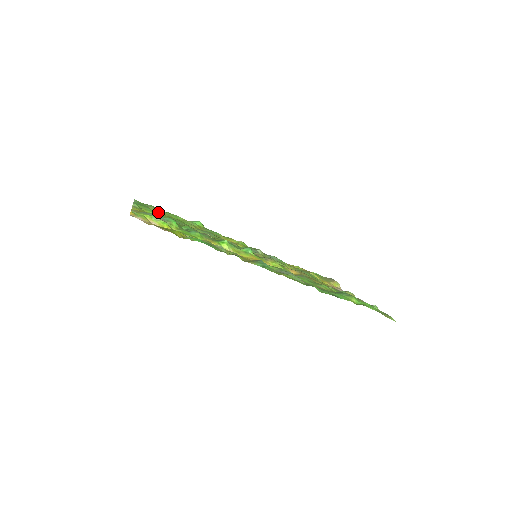
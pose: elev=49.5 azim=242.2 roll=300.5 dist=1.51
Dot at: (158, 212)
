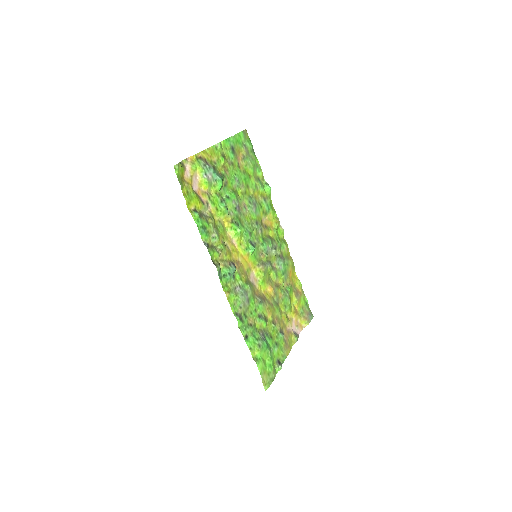
Dot at: (241, 159)
